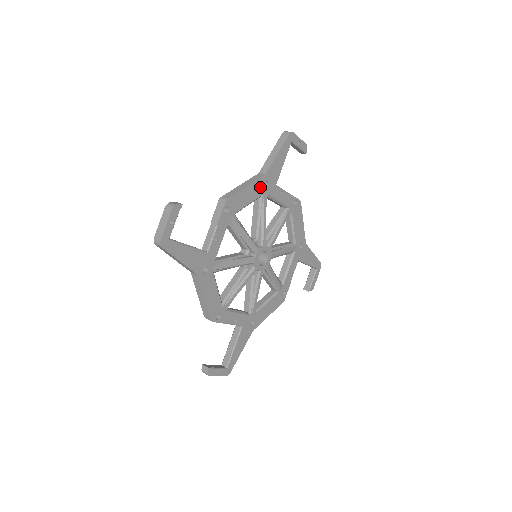
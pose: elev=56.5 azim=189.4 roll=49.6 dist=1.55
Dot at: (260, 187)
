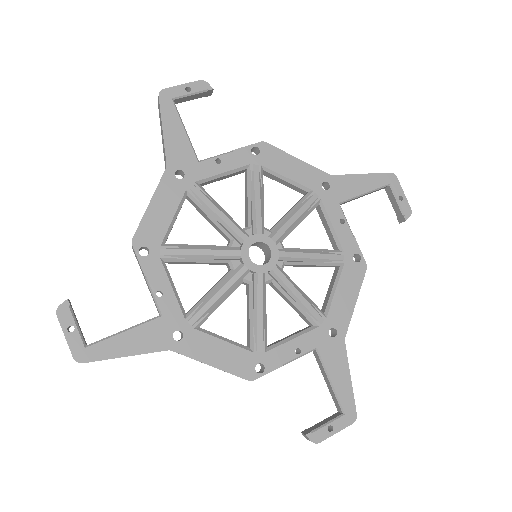
Dot at: (173, 186)
